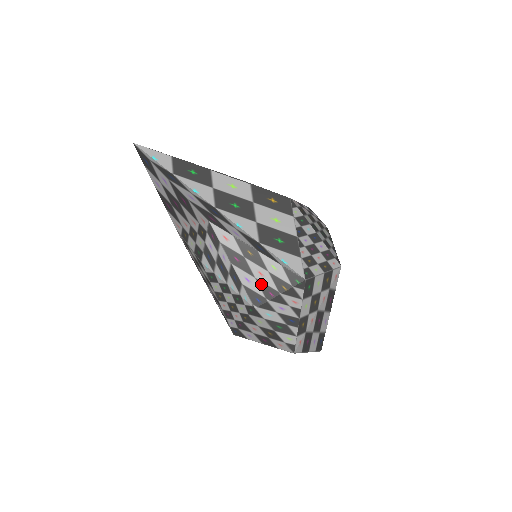
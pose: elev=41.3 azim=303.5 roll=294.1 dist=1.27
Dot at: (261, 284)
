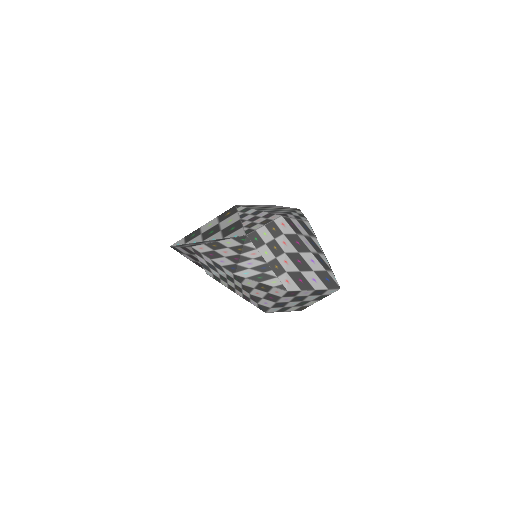
Dot at: (229, 258)
